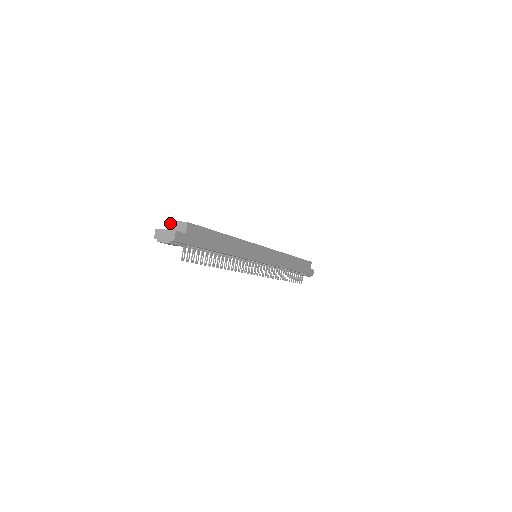
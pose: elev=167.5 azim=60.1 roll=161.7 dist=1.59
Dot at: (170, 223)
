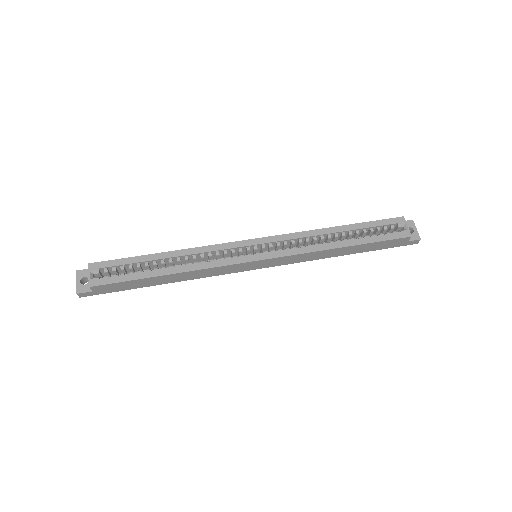
Dot at: (89, 268)
